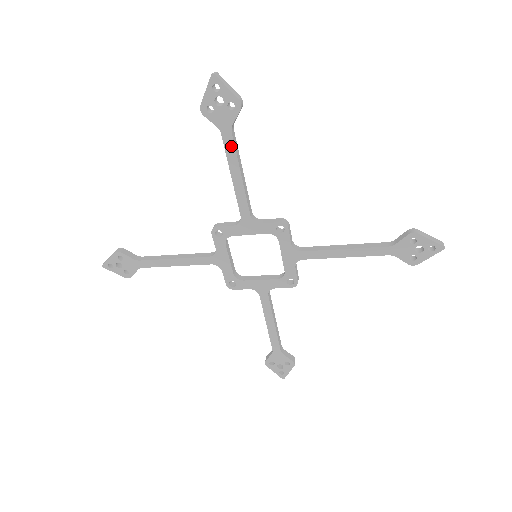
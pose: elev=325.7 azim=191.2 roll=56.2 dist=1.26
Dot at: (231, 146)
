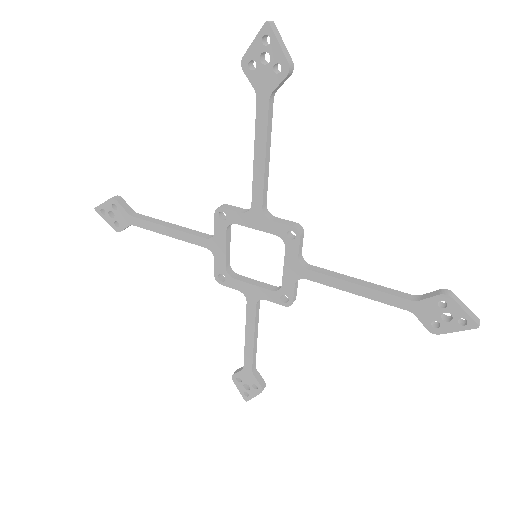
Dot at: (264, 118)
